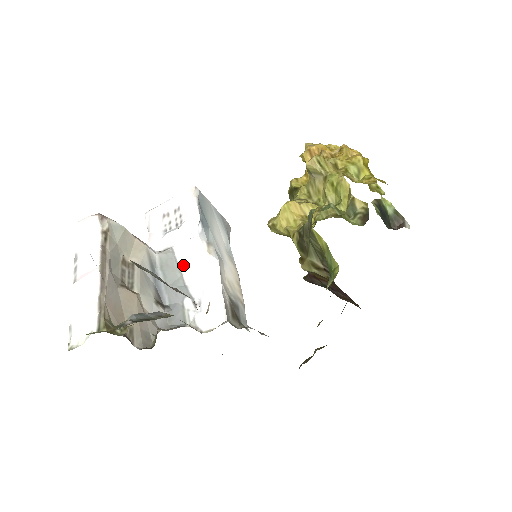
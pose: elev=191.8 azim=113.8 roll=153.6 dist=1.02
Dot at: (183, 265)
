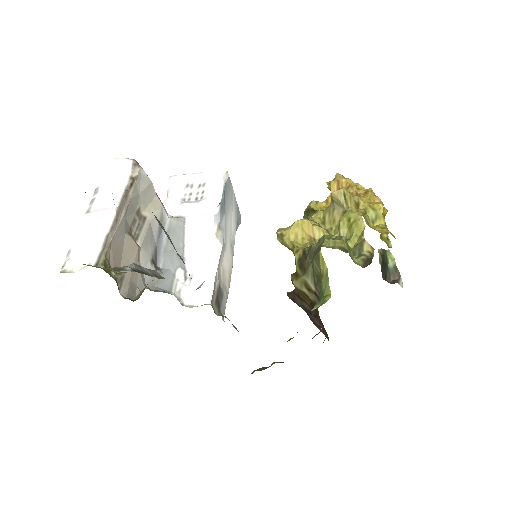
Dot at: (188, 237)
